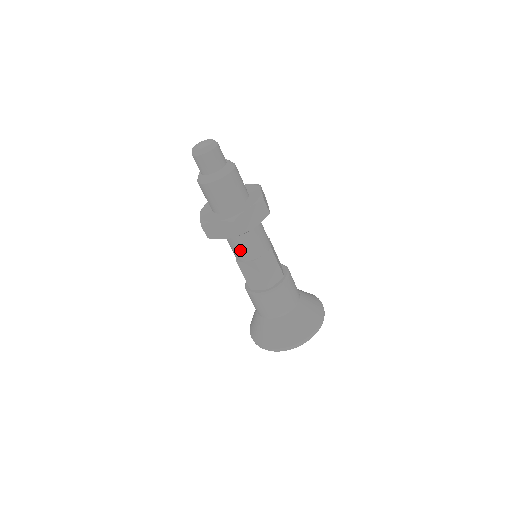
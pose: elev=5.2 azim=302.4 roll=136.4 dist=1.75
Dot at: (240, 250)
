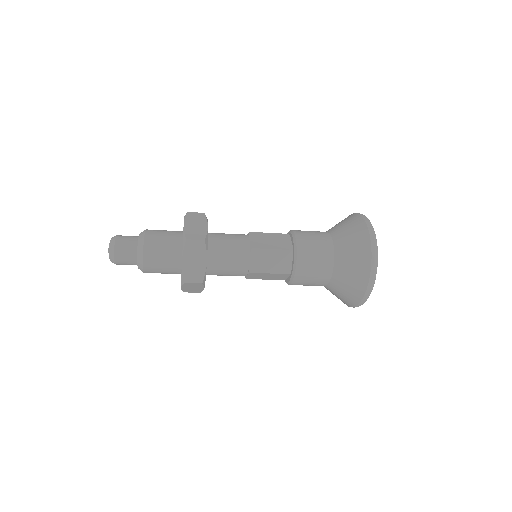
Dot at: occluded
